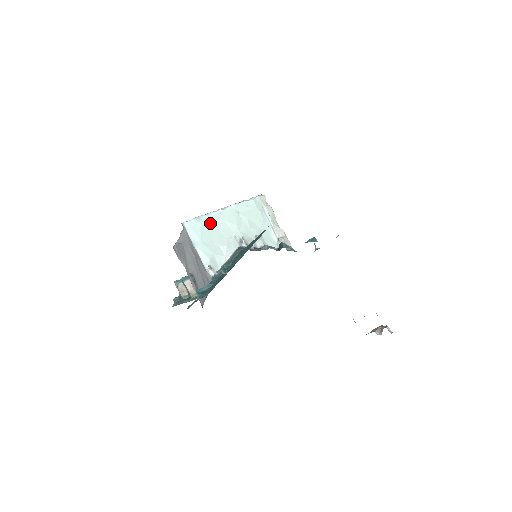
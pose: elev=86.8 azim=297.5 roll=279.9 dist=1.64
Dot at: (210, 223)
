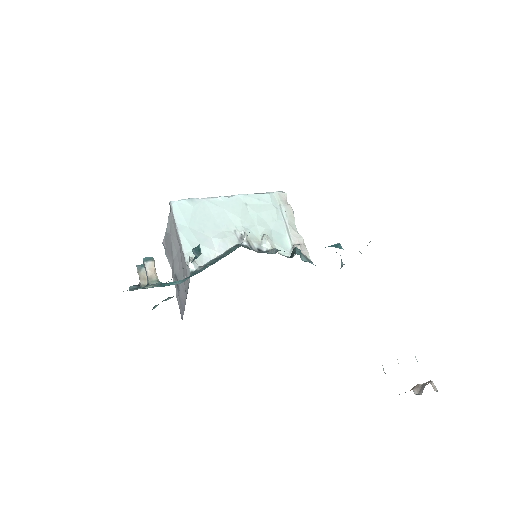
Dot at: (206, 209)
